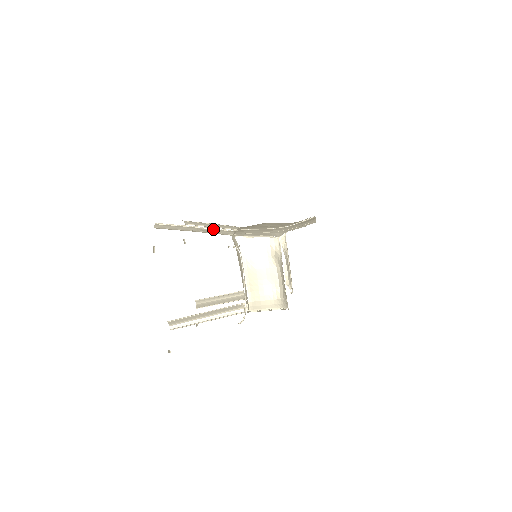
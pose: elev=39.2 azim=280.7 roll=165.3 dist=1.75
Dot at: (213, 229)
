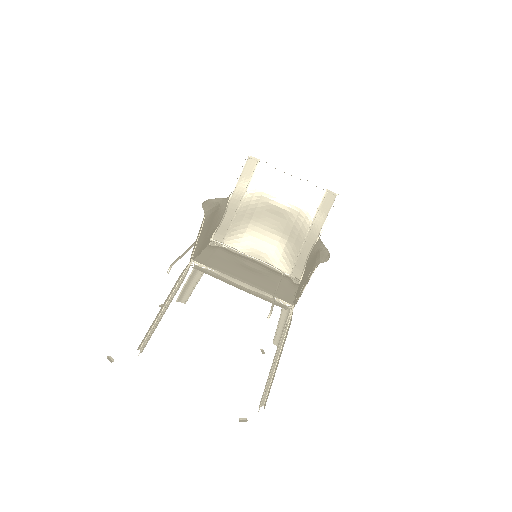
Dot at: occluded
